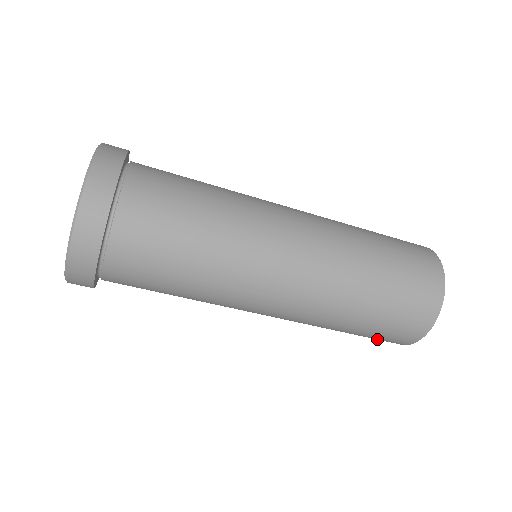
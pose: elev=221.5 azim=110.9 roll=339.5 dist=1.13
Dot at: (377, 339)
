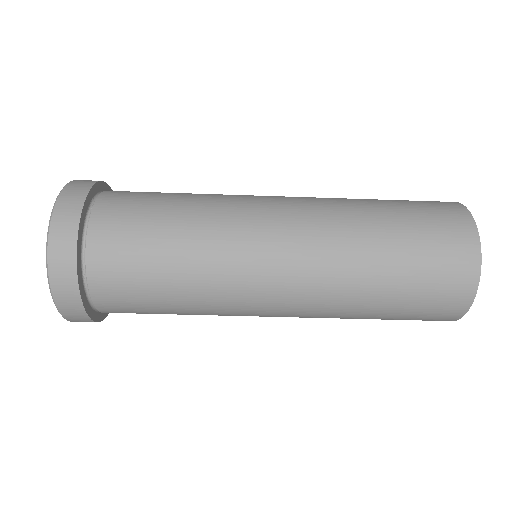
Dot at: occluded
